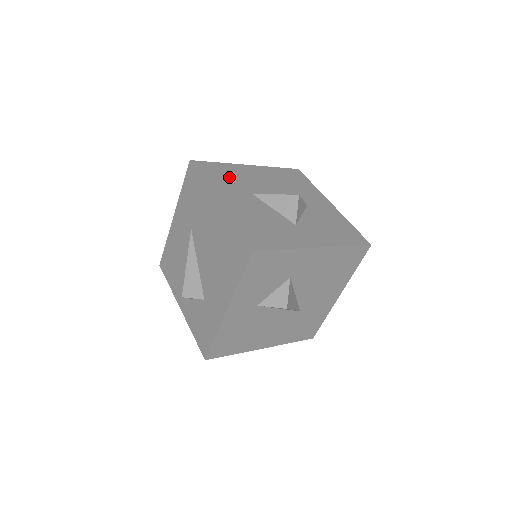
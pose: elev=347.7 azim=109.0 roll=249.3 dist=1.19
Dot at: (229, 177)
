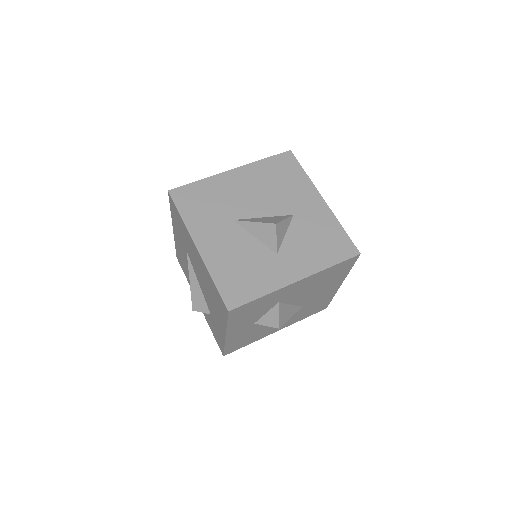
Dot at: (209, 202)
